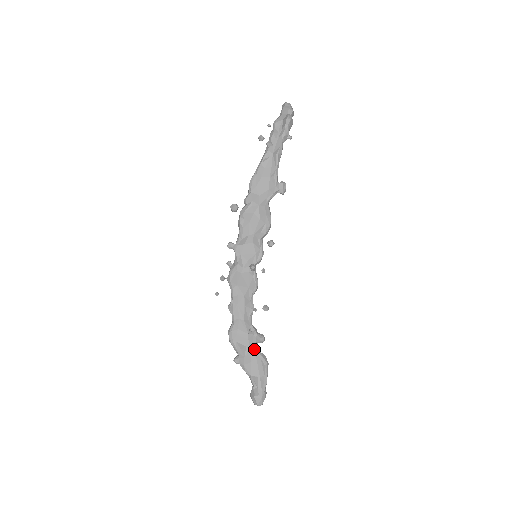
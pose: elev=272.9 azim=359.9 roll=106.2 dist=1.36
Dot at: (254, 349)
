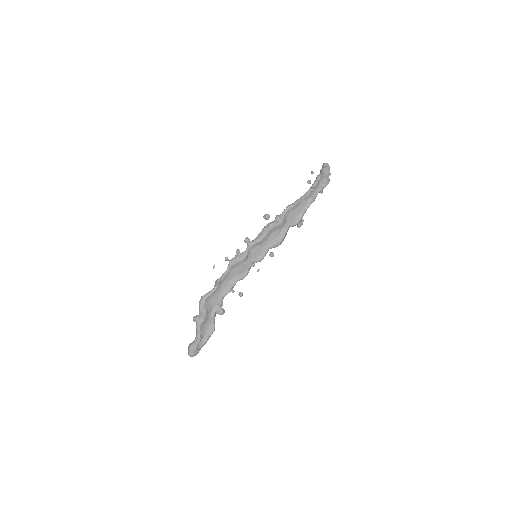
Dot at: (214, 317)
